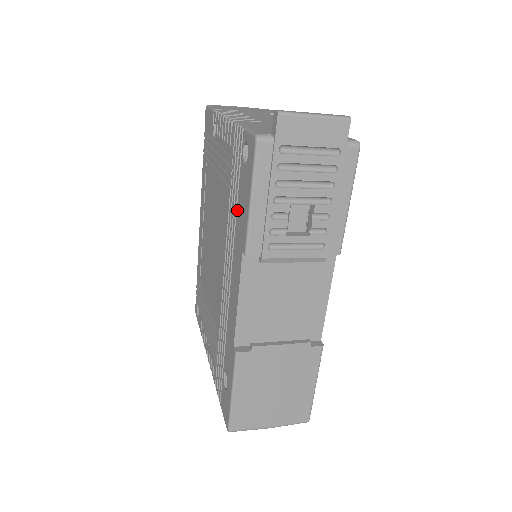
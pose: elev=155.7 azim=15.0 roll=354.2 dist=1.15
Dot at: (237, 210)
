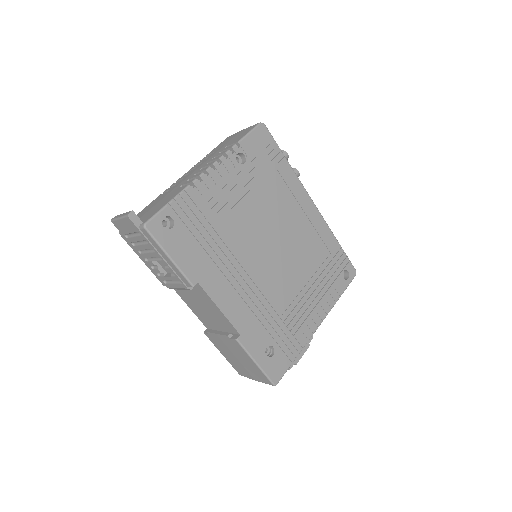
Dot at: occluded
